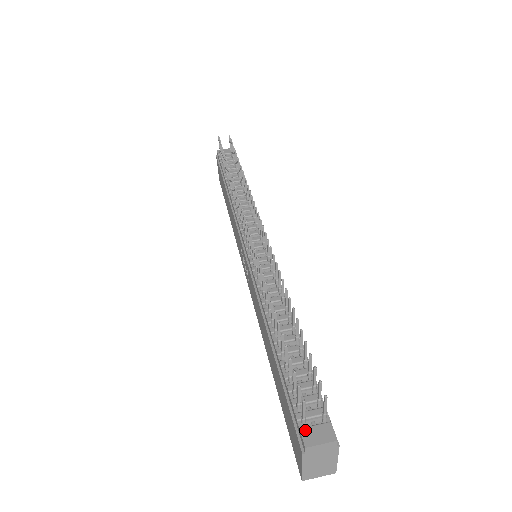
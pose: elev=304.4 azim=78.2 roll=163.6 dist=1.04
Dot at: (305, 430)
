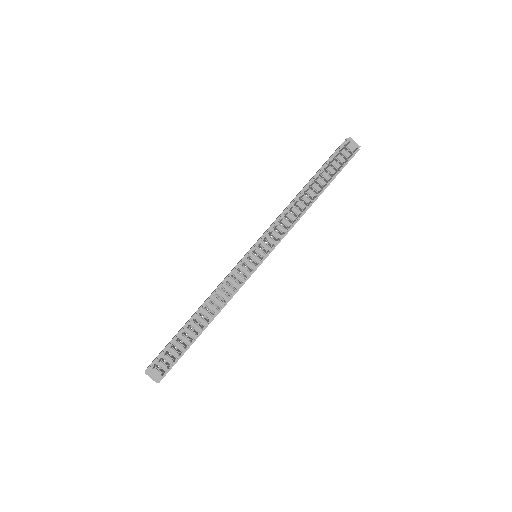
Dot at: occluded
